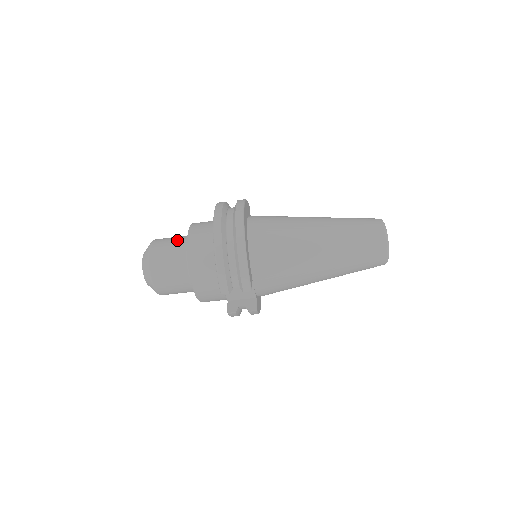
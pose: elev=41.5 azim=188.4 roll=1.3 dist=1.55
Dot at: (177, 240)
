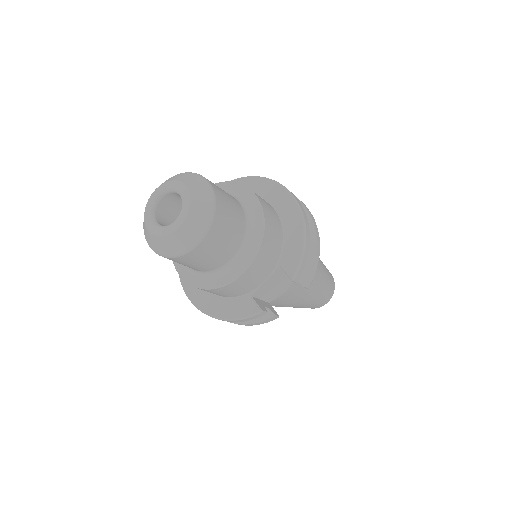
Dot at: occluded
